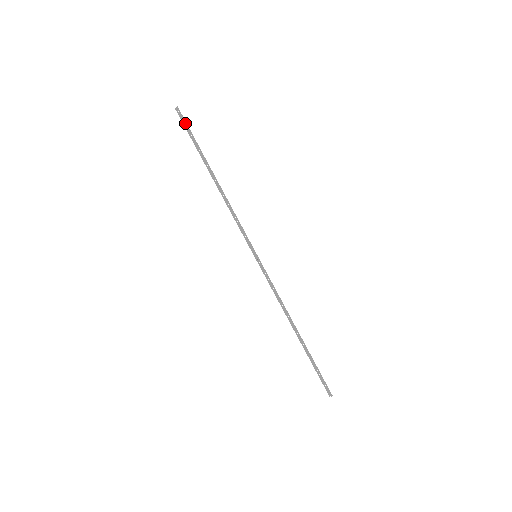
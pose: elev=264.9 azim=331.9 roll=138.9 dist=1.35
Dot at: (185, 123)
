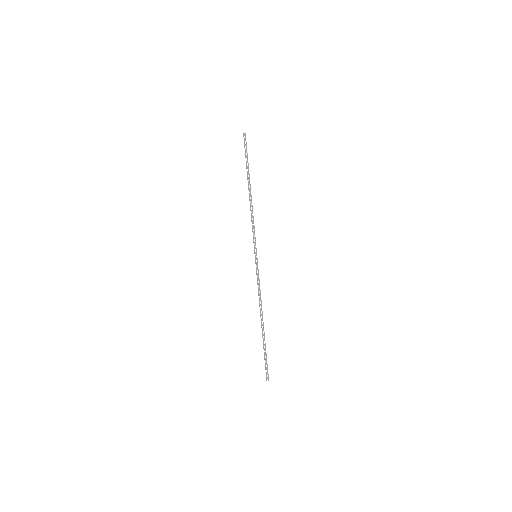
Dot at: occluded
